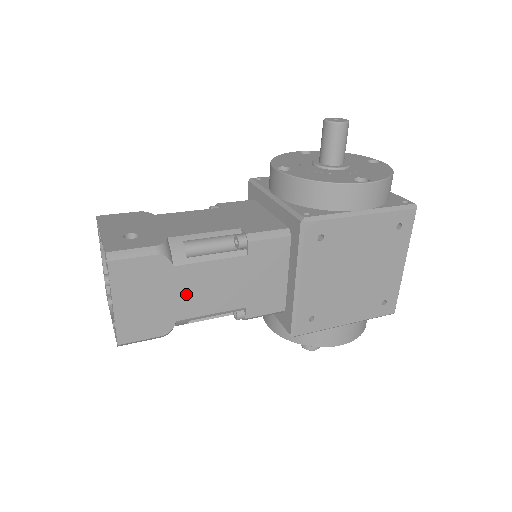
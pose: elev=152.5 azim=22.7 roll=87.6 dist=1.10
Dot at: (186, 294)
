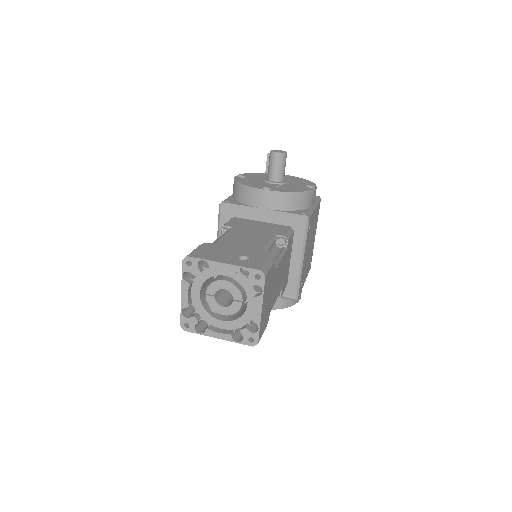
Dot at: (274, 289)
